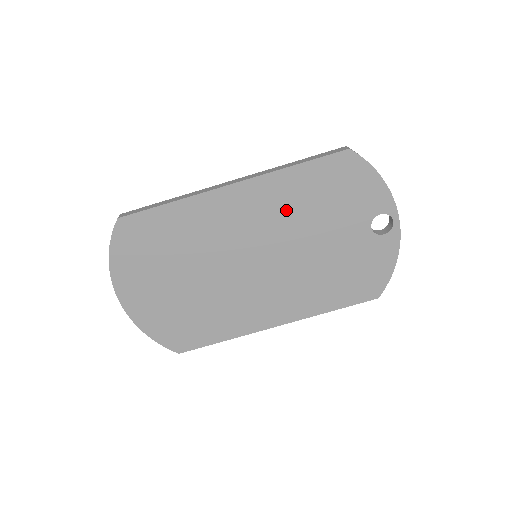
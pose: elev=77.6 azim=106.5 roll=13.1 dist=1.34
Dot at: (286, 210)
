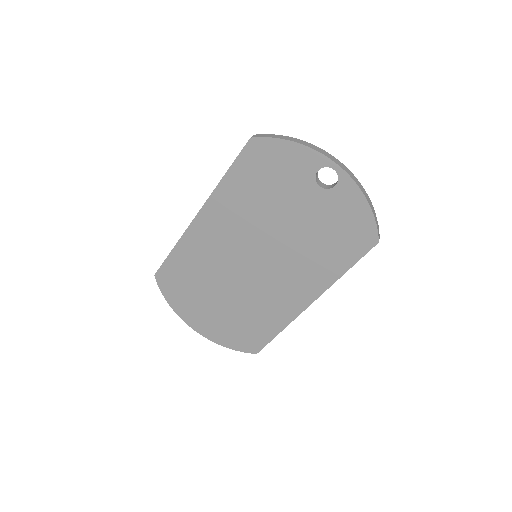
Dot at: (244, 212)
